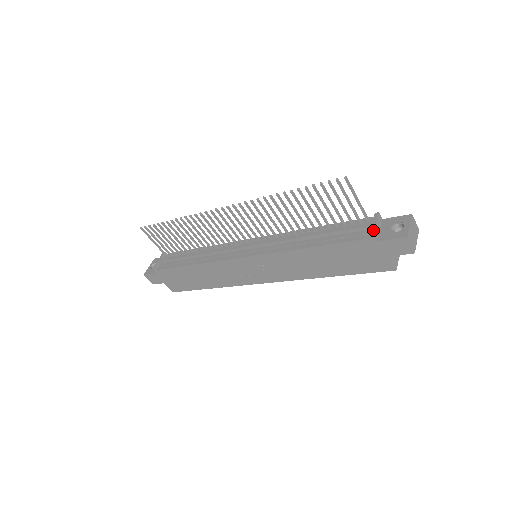
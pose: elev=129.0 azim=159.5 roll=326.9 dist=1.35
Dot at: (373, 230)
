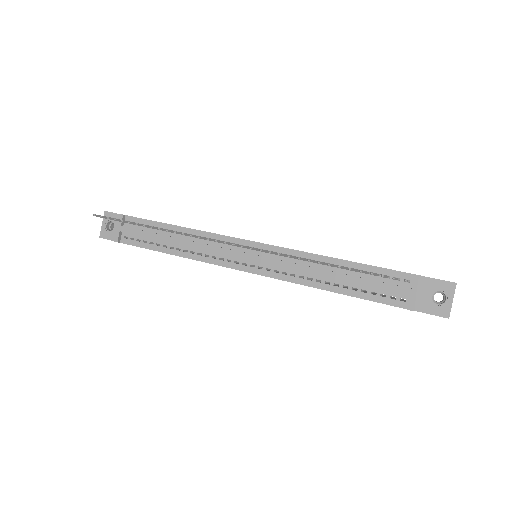
Dot at: (414, 304)
